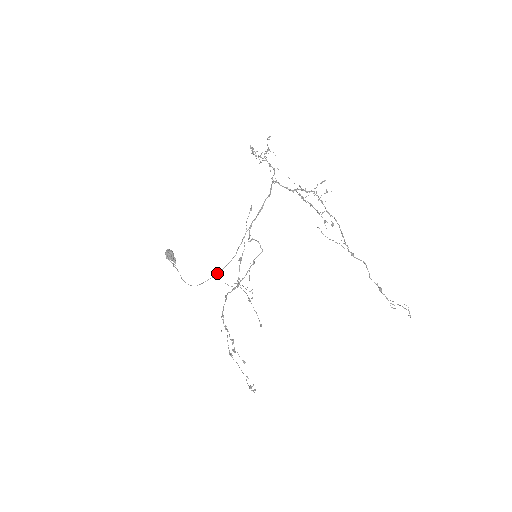
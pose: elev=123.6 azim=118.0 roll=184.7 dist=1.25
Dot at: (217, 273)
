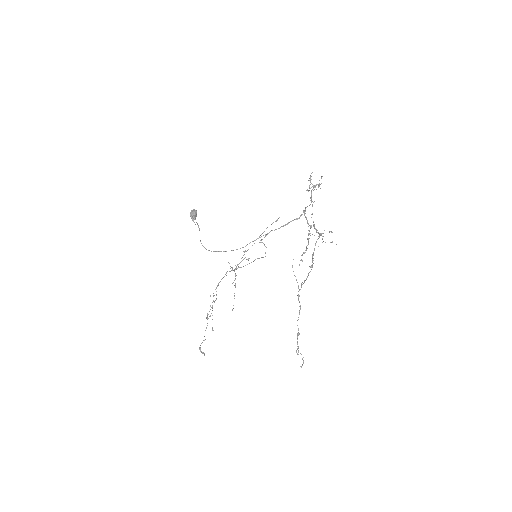
Dot at: (226, 251)
